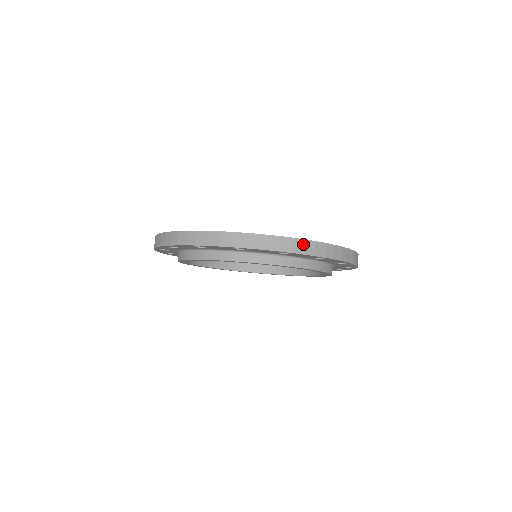
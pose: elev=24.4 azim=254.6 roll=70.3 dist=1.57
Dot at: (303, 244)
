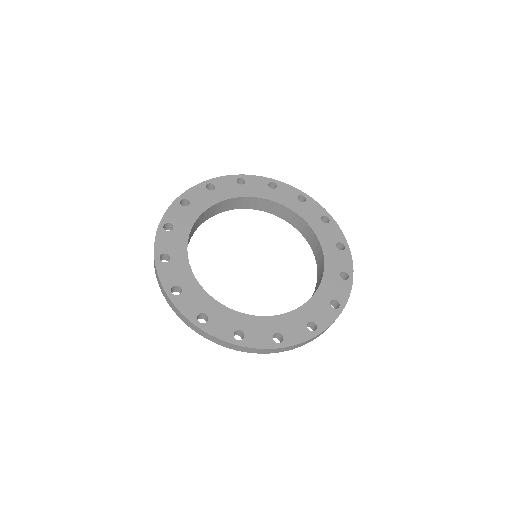
Dot at: (293, 347)
